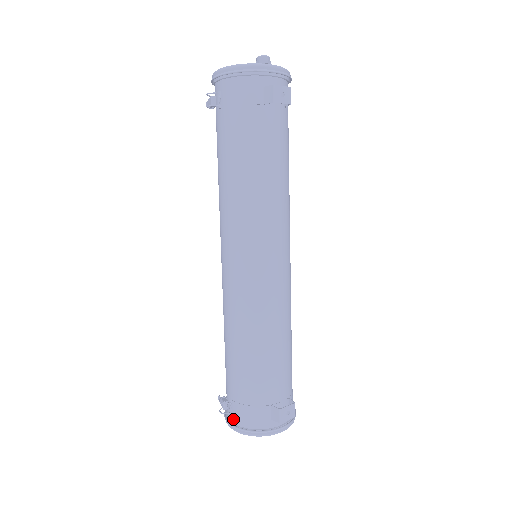
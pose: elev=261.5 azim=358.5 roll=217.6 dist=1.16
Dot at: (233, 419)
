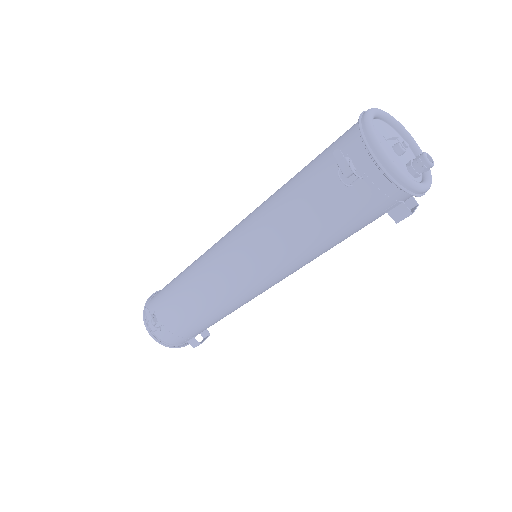
Dot at: (155, 332)
